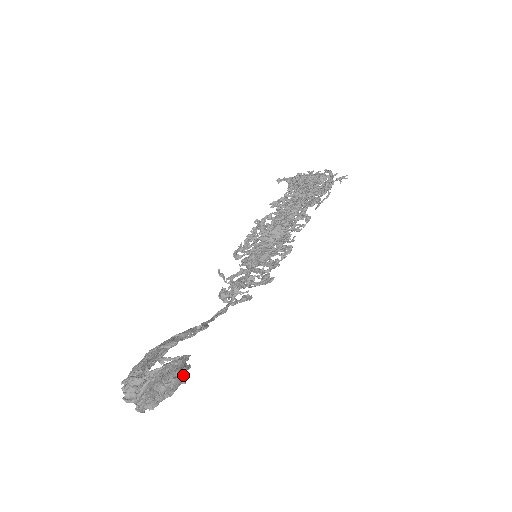
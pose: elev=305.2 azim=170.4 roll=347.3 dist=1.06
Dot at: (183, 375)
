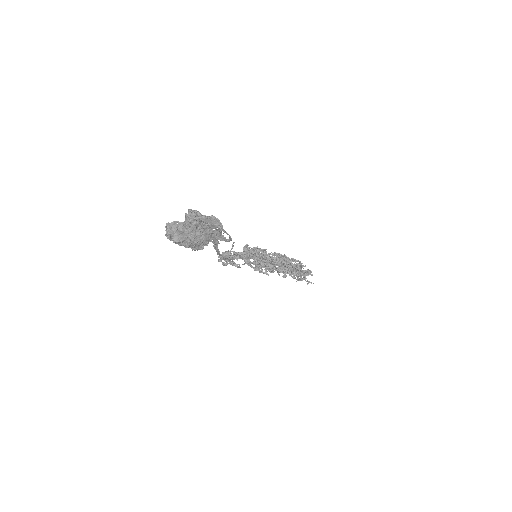
Dot at: (208, 241)
